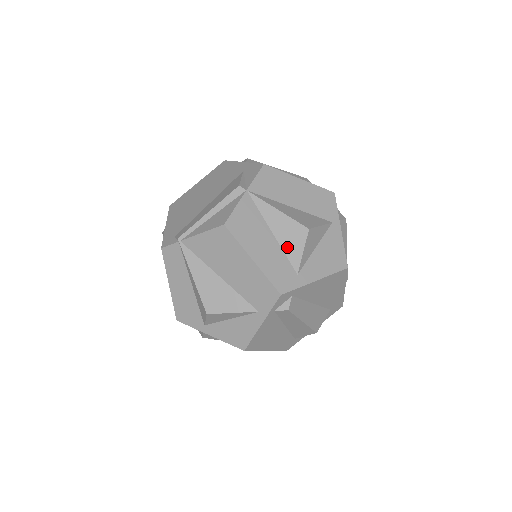
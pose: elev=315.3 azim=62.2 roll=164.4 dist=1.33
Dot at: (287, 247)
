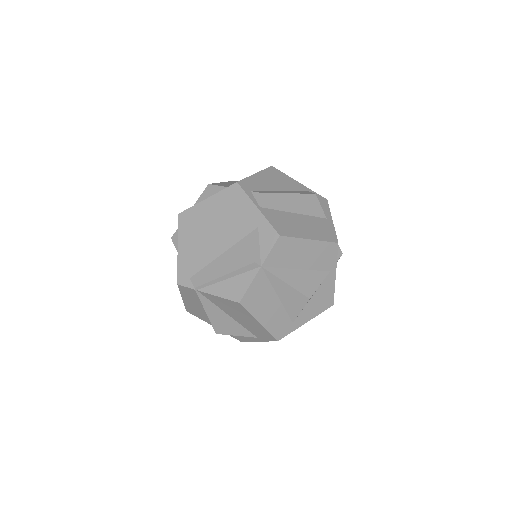
Dot at: (289, 307)
